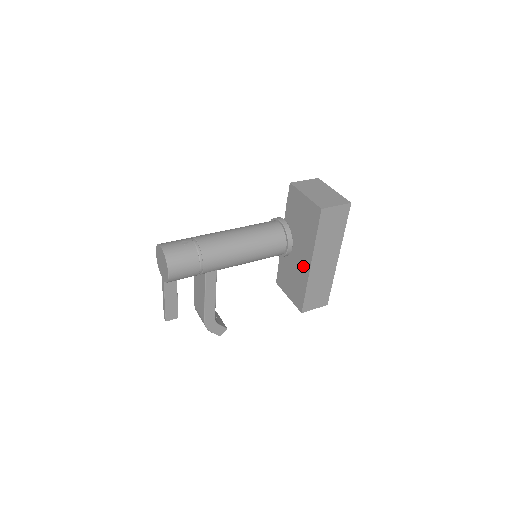
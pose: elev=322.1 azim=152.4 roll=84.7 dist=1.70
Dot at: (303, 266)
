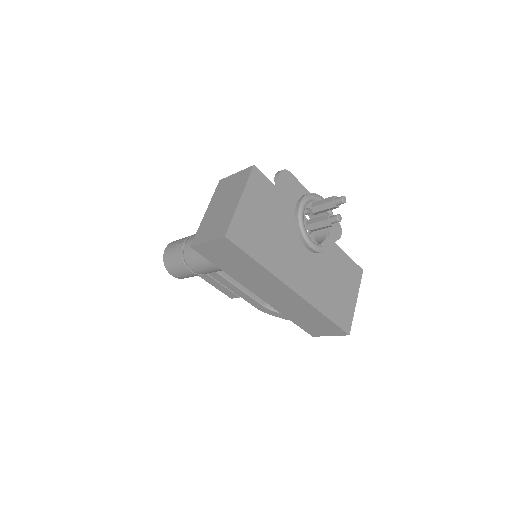
Dot at: occluded
